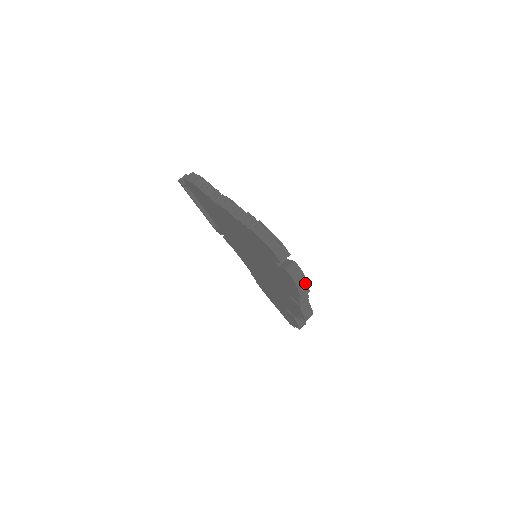
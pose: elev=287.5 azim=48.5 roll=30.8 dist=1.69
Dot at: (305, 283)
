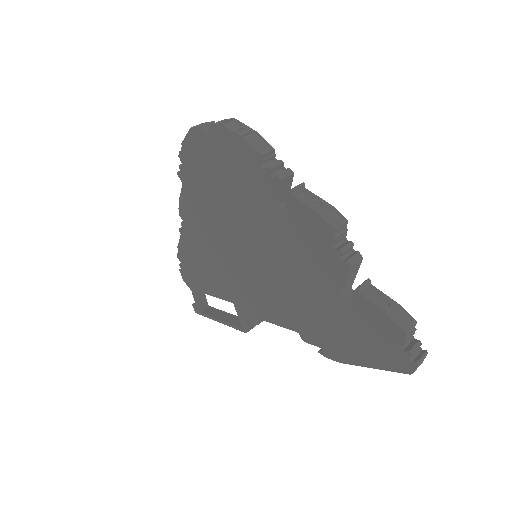
Dot at: (248, 130)
